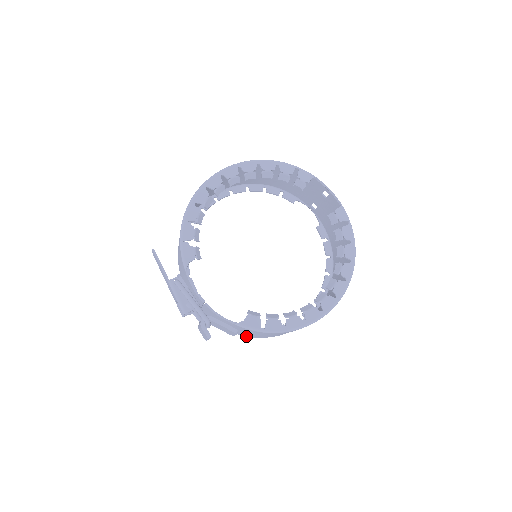
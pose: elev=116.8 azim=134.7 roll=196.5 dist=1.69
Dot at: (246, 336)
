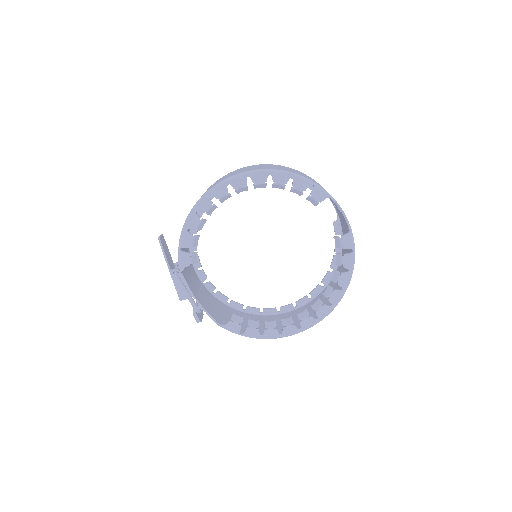
Dot at: occluded
